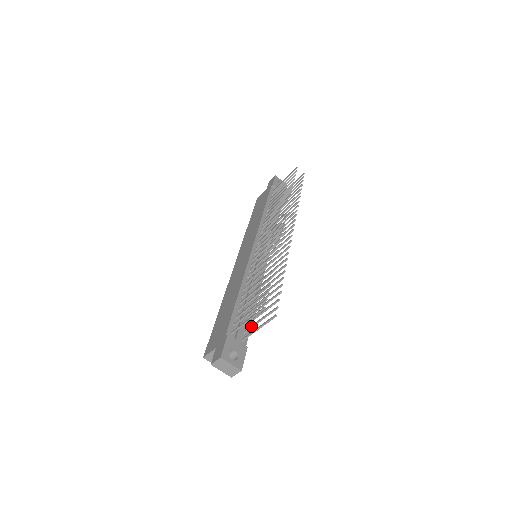
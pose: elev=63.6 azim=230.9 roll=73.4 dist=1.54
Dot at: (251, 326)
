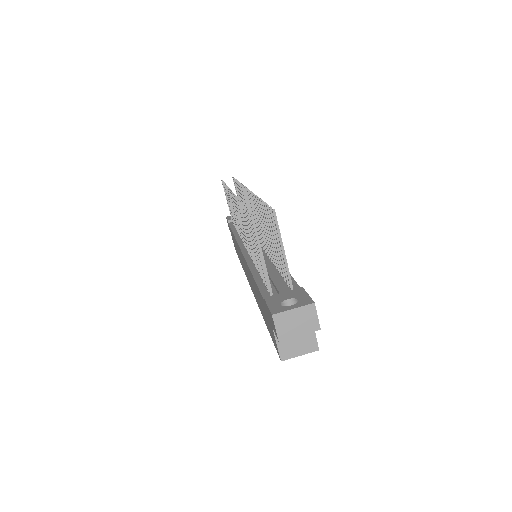
Dot at: (283, 268)
